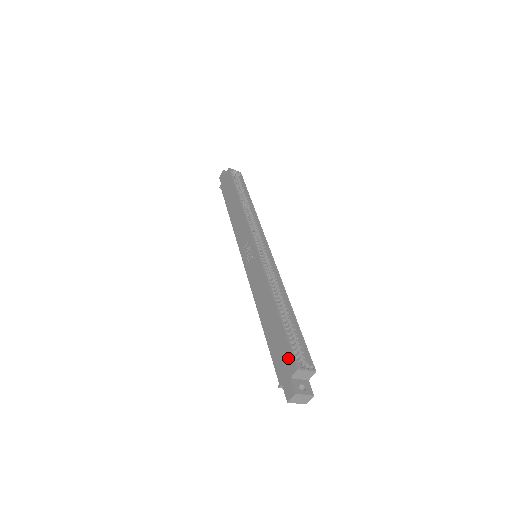
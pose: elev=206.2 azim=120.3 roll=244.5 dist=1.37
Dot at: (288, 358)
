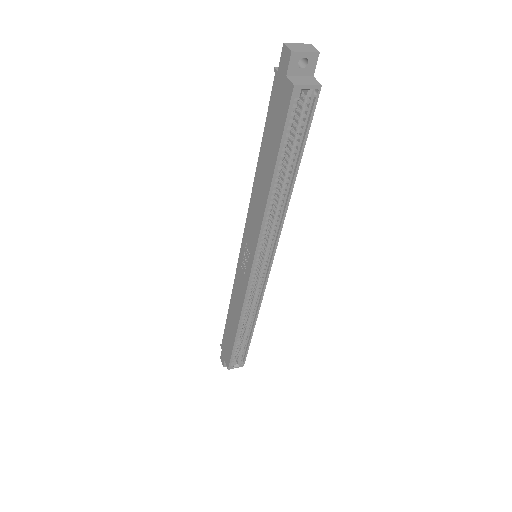
Dot at: (228, 357)
